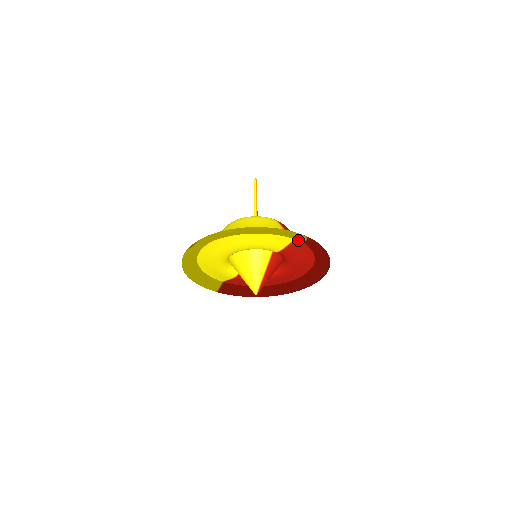
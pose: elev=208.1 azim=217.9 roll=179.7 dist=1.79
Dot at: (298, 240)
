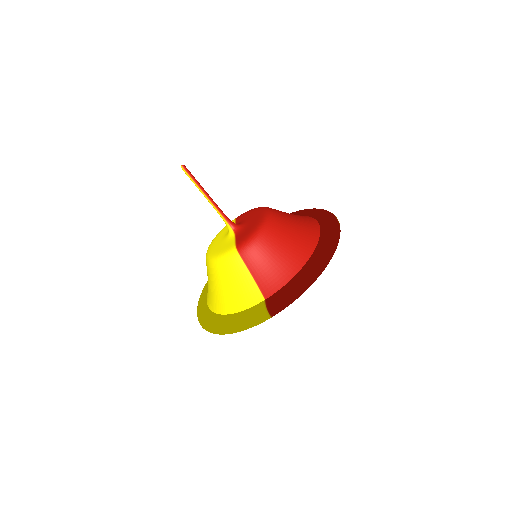
Dot at: occluded
